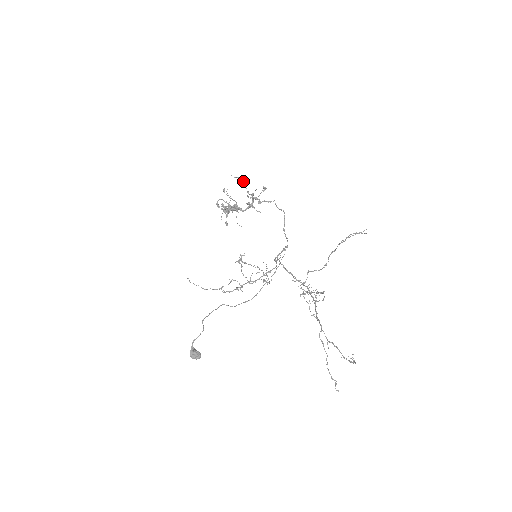
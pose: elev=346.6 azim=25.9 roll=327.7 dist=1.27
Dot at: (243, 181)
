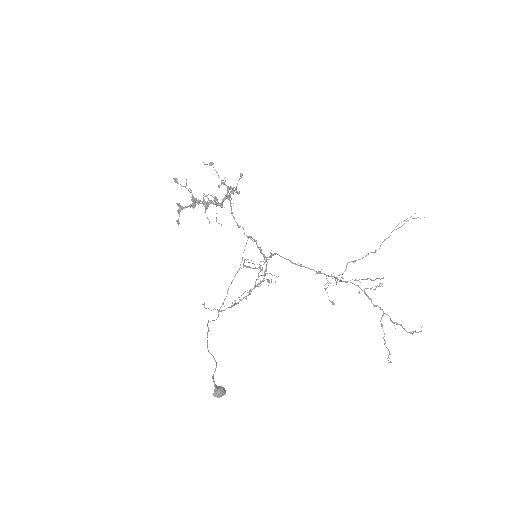
Dot at: occluded
